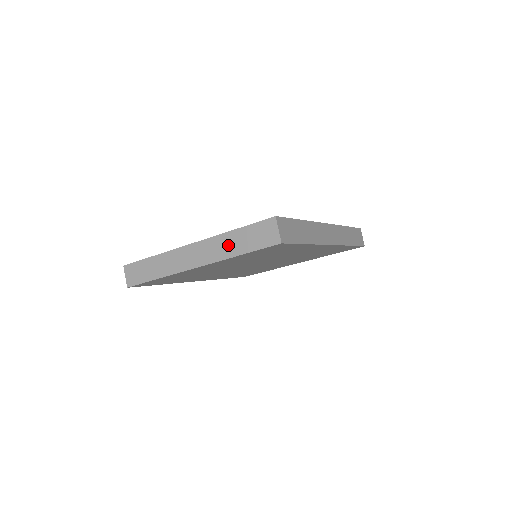
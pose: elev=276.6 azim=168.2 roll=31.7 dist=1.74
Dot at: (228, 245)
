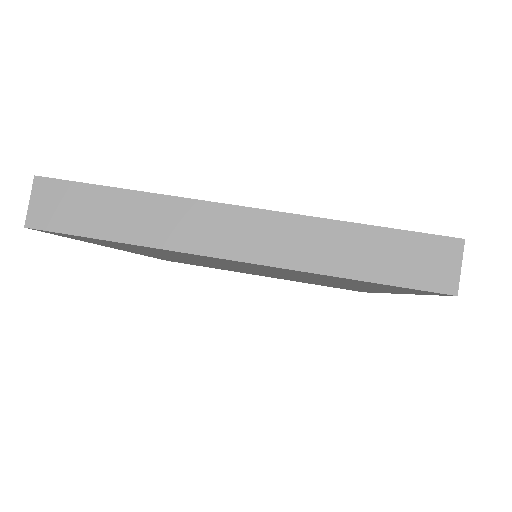
Dot at: (333, 247)
